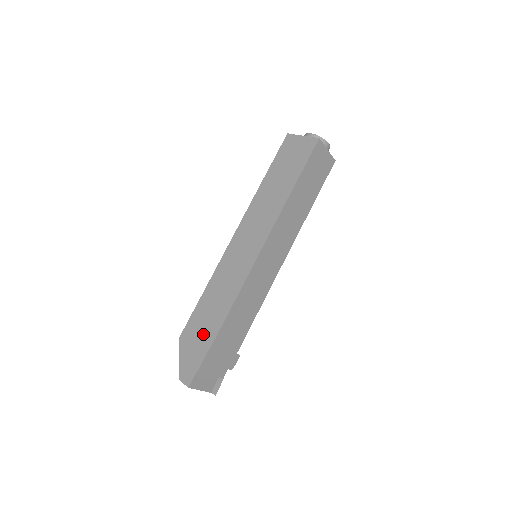
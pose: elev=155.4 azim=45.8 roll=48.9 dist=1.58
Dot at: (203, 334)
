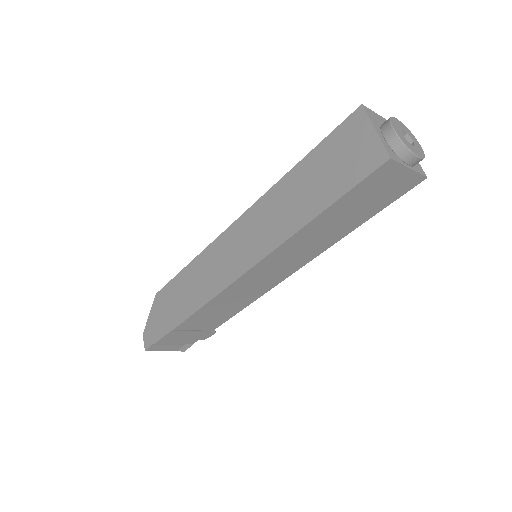
Dot at: (170, 312)
